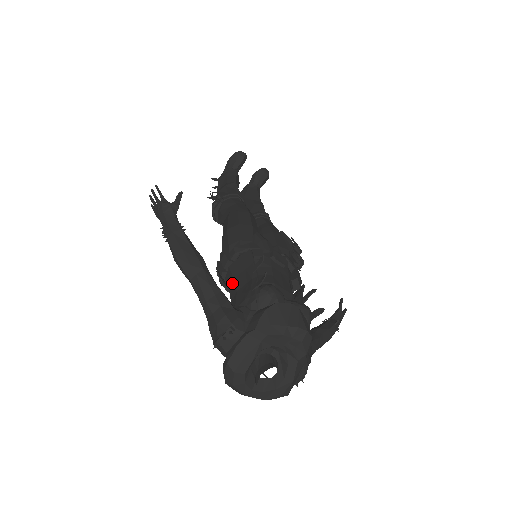
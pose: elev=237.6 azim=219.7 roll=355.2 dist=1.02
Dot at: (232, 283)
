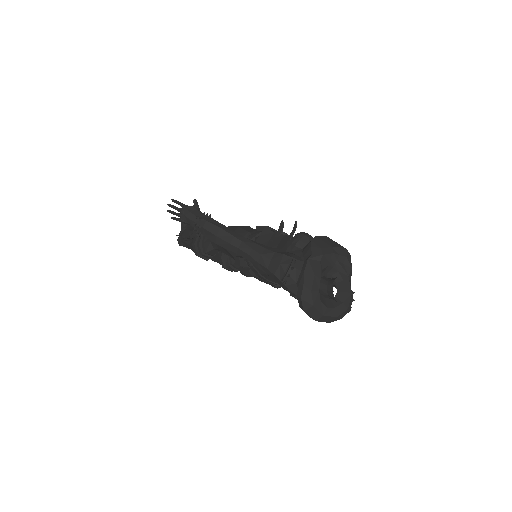
Dot at: occluded
